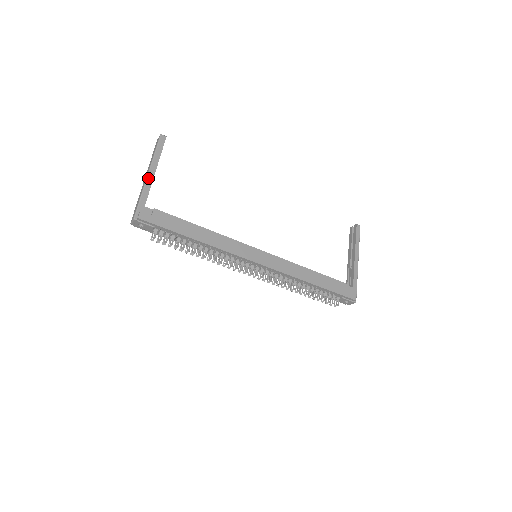
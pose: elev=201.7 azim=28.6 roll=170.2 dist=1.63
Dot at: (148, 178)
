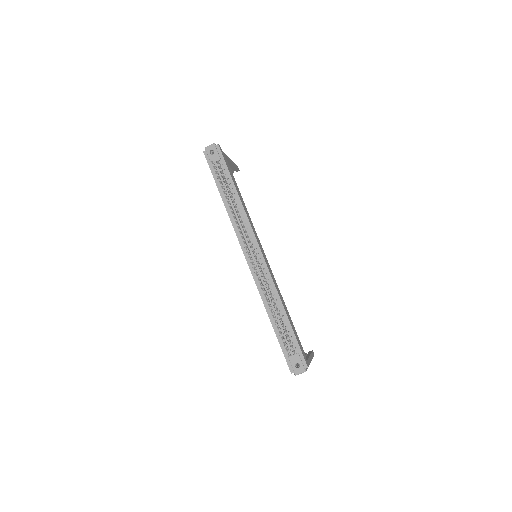
Dot at: occluded
